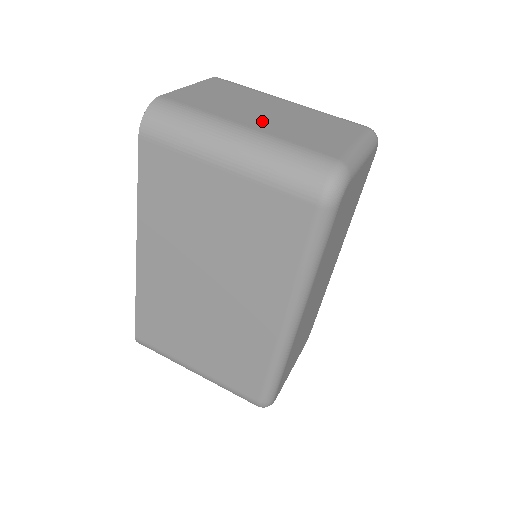
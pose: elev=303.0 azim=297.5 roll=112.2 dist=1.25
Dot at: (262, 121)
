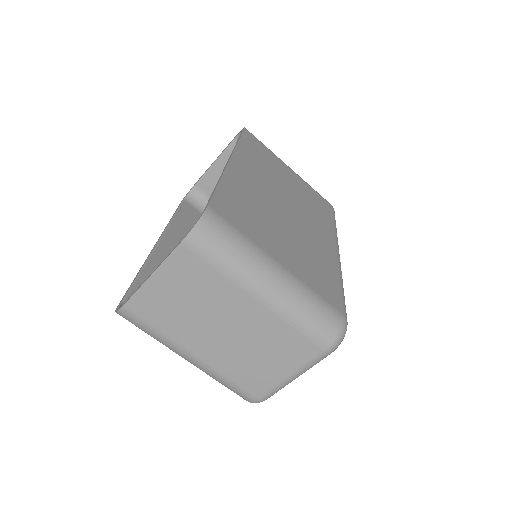
Dot at: (212, 347)
